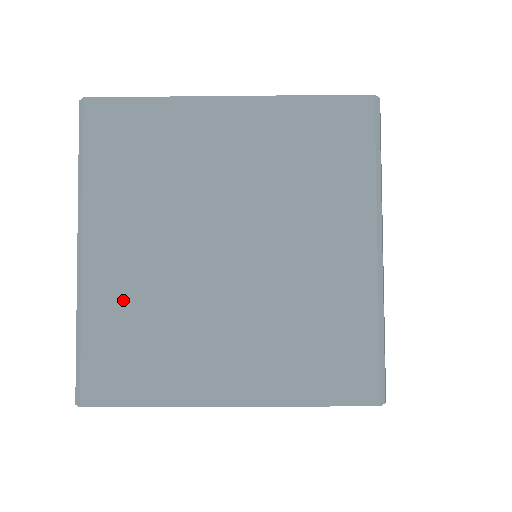
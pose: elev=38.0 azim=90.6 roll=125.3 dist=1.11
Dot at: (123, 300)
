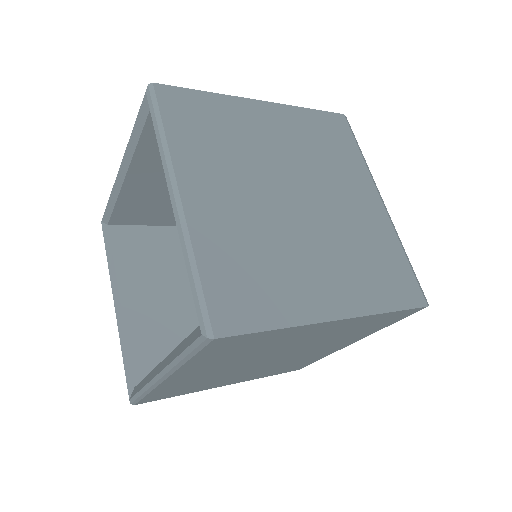
Dot at: (185, 383)
